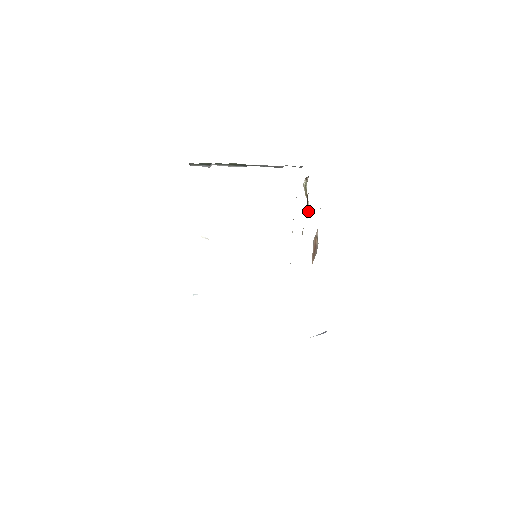
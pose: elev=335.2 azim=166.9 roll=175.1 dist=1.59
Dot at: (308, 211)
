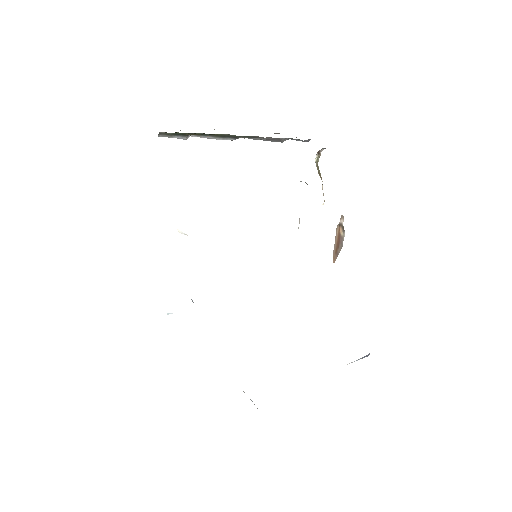
Dot at: (323, 195)
